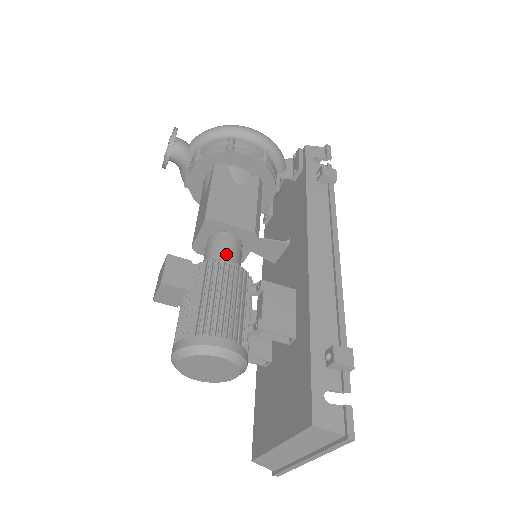
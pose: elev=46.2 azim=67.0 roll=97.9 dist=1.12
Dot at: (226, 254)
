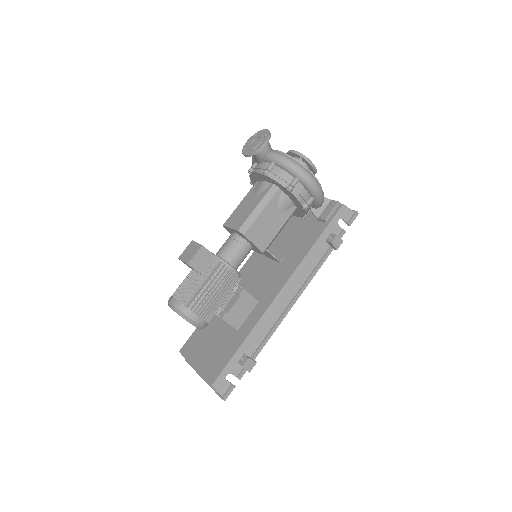
Dot at: (236, 258)
